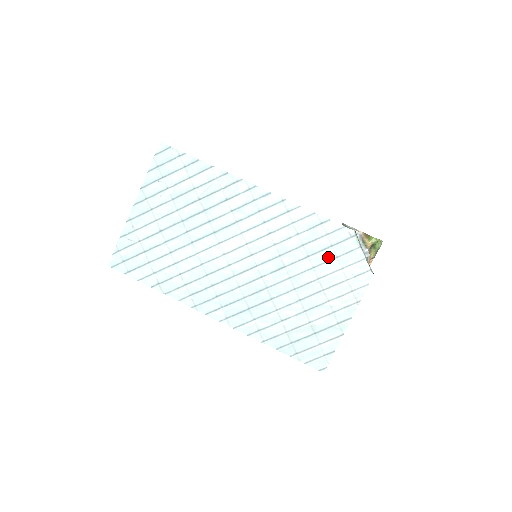
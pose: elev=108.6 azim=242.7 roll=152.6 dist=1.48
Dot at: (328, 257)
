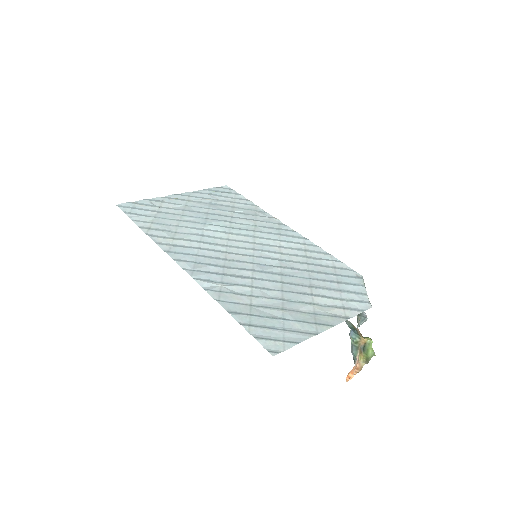
Dot at: (329, 279)
